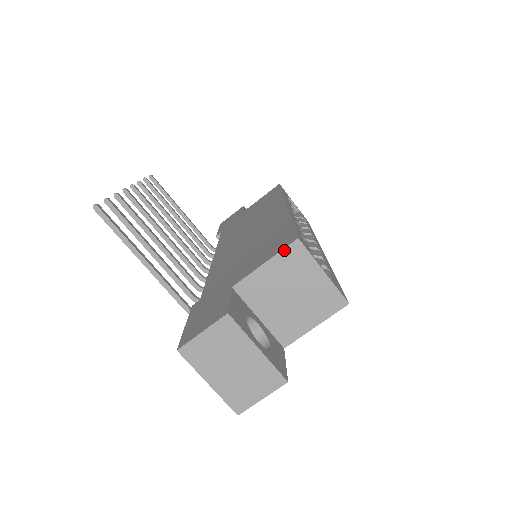
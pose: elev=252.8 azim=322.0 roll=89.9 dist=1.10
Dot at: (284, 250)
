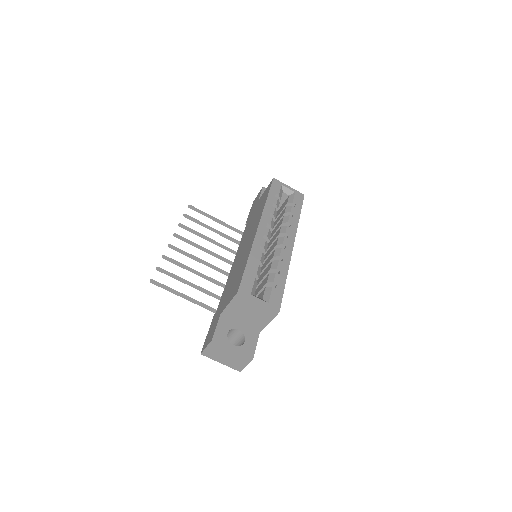
Dot at: (234, 298)
